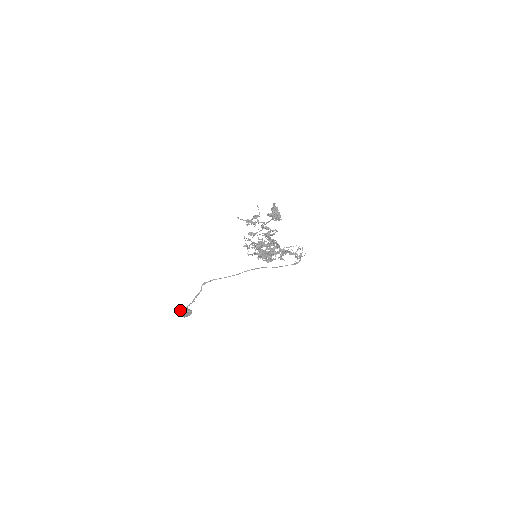
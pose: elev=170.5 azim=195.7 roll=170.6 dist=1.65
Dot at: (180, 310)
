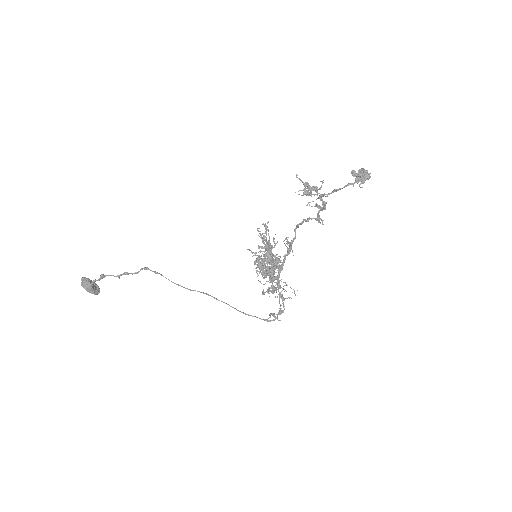
Dot at: occluded
